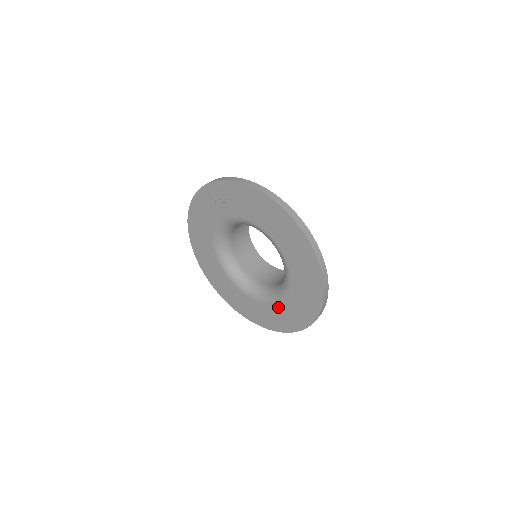
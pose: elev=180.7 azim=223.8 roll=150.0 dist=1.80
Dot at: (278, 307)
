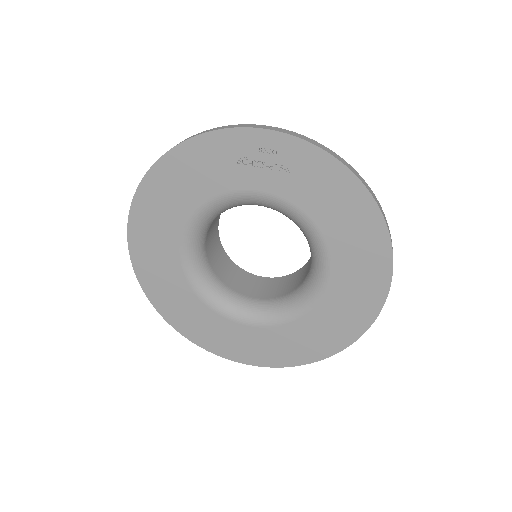
Dot at: (264, 333)
